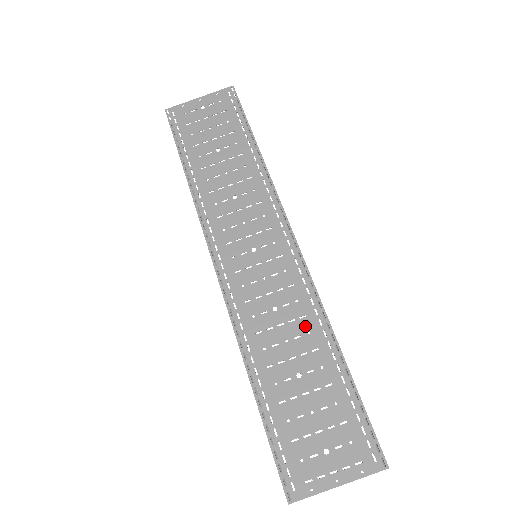
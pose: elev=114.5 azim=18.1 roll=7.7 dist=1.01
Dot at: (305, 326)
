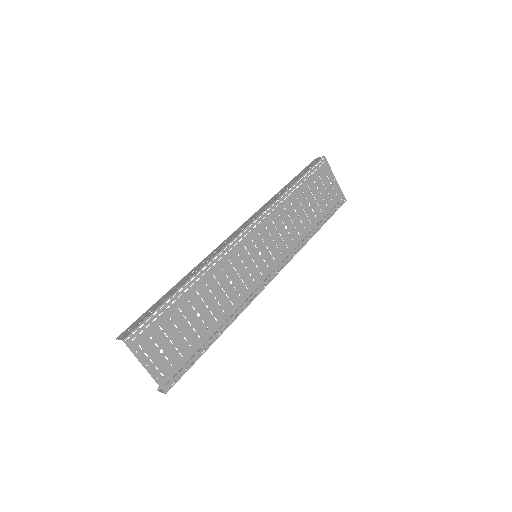
Dot at: (227, 307)
